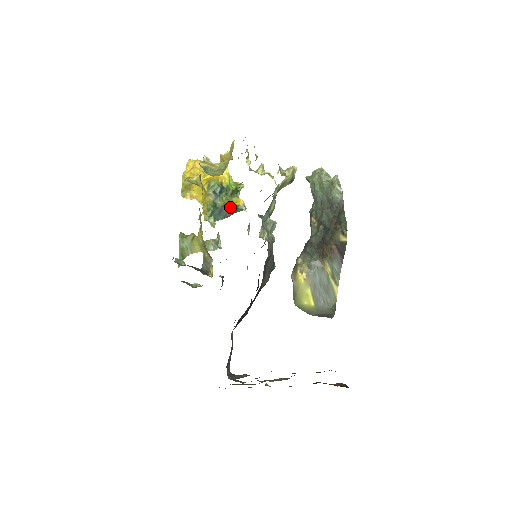
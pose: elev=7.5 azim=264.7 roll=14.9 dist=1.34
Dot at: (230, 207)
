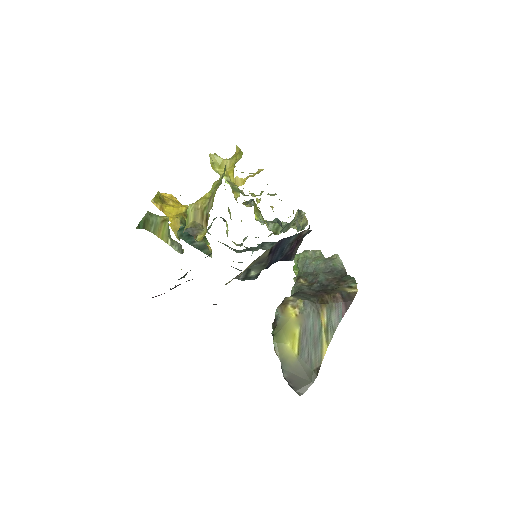
Dot at: occluded
